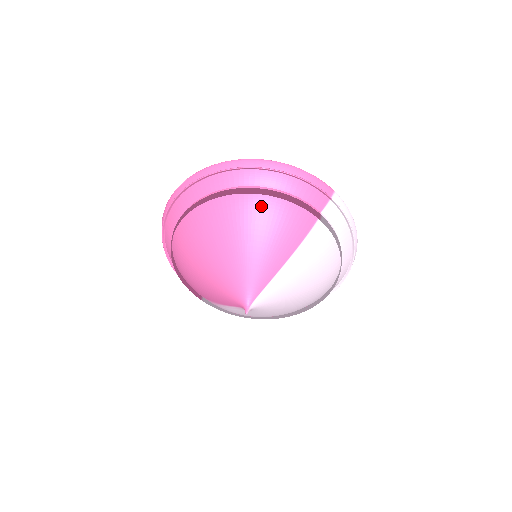
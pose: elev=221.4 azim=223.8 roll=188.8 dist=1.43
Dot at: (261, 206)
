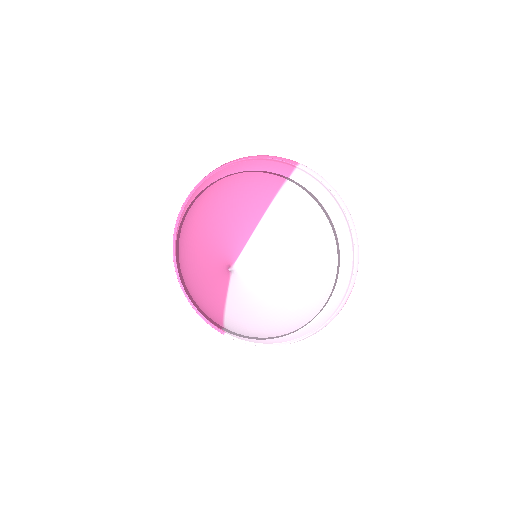
Dot at: (231, 184)
